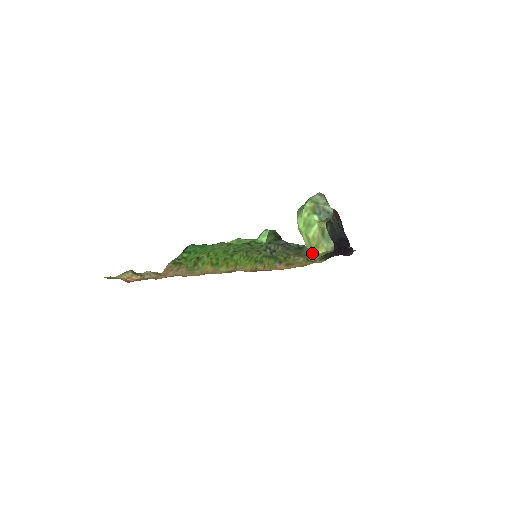
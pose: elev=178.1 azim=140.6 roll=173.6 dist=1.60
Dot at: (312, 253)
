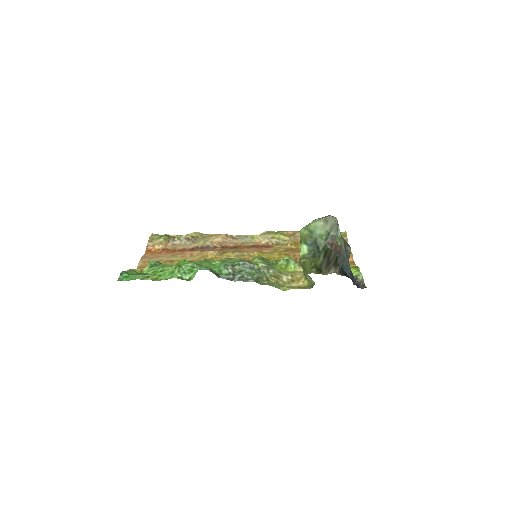
Dot at: (279, 285)
